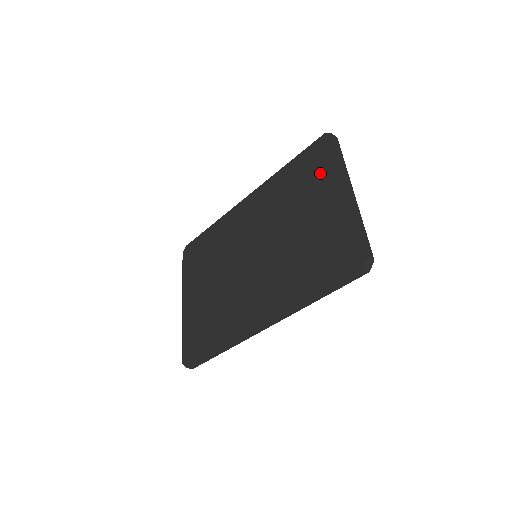
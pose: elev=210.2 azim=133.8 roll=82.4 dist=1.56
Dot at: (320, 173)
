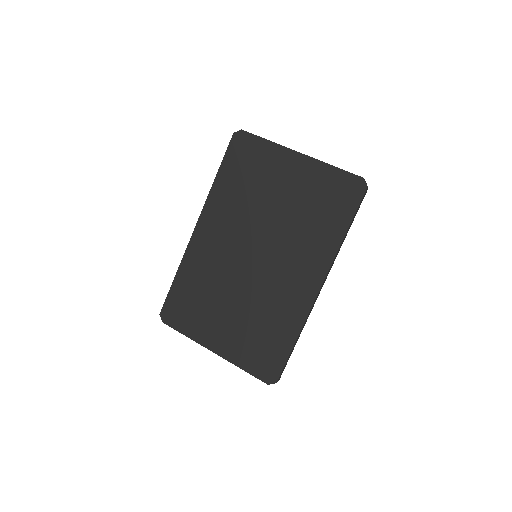
Dot at: (261, 160)
